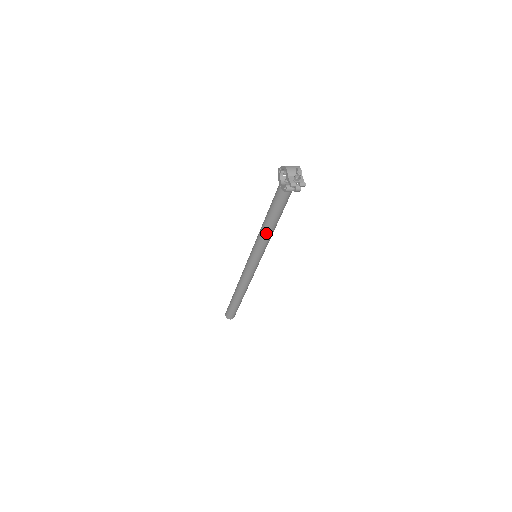
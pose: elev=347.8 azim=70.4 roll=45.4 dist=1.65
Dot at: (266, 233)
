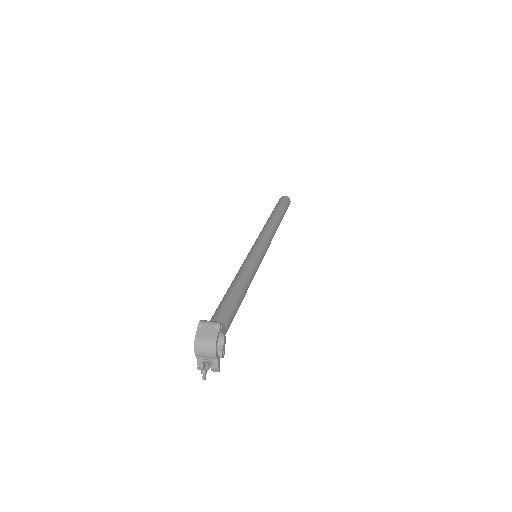
Dot at: occluded
